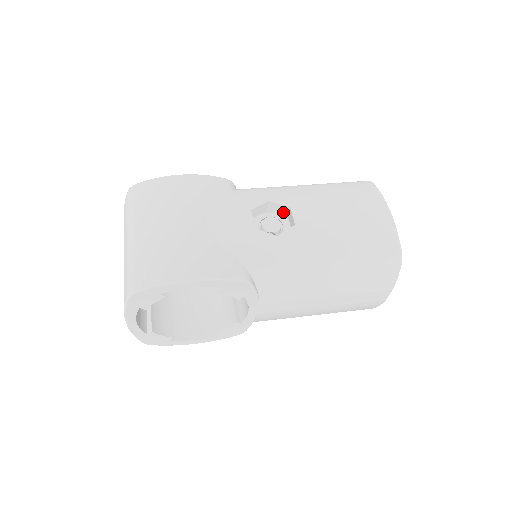
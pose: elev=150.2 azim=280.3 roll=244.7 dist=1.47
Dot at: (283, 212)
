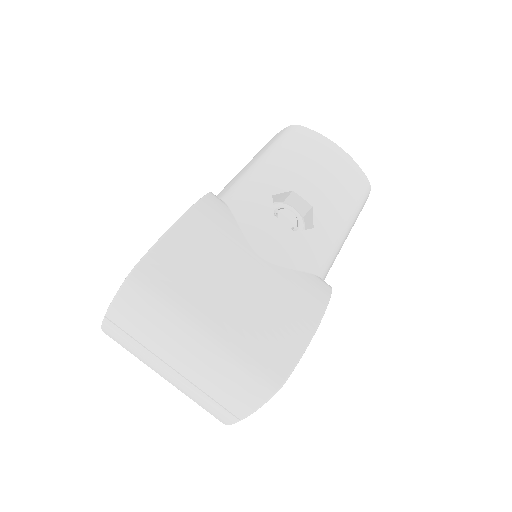
Dot at: (282, 199)
